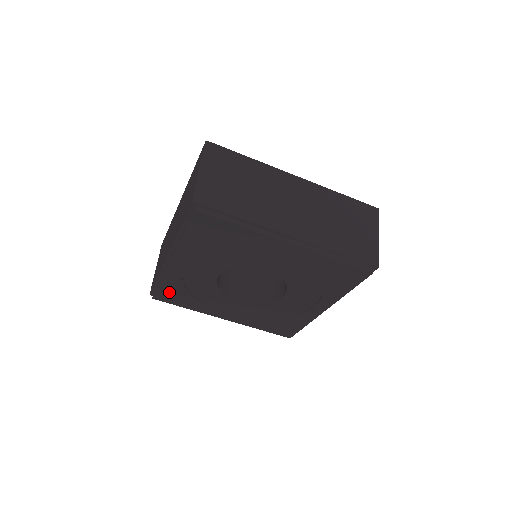
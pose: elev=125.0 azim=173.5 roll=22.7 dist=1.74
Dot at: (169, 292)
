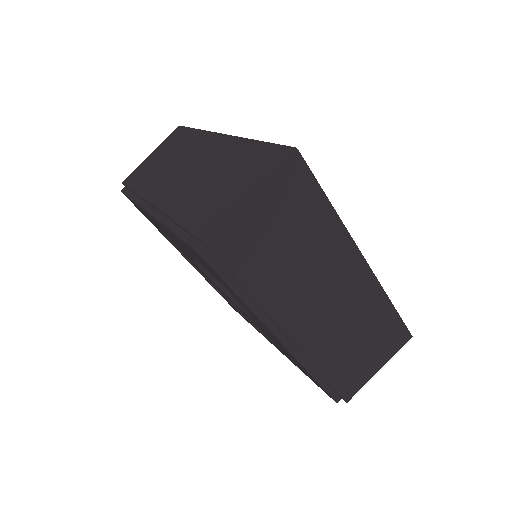
Dot at: occluded
